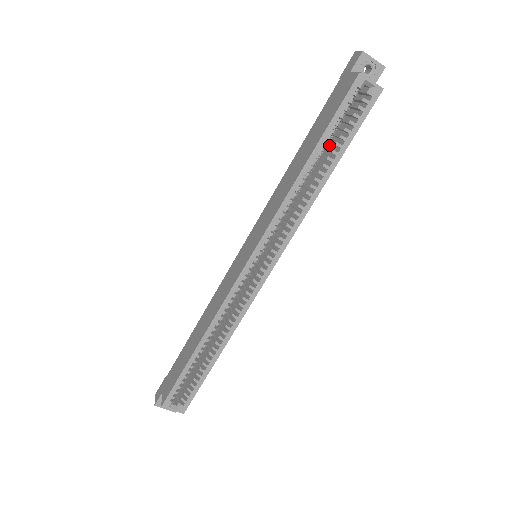
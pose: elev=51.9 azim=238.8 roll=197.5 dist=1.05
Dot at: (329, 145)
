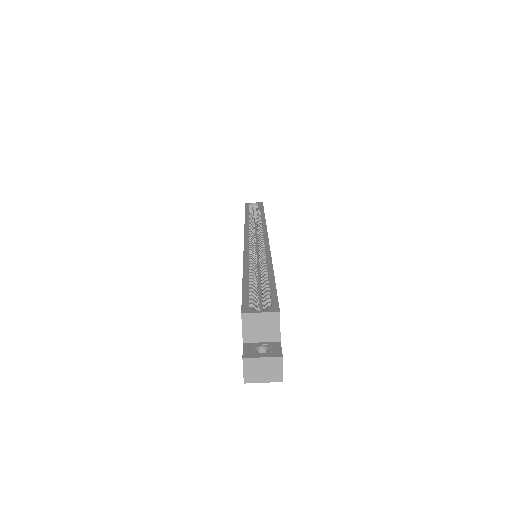
Dot at: occluded
